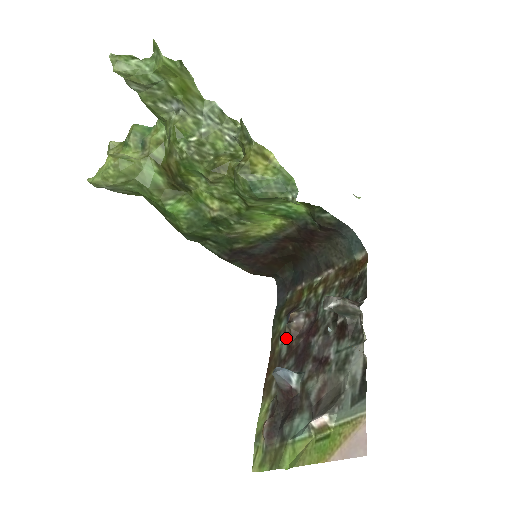
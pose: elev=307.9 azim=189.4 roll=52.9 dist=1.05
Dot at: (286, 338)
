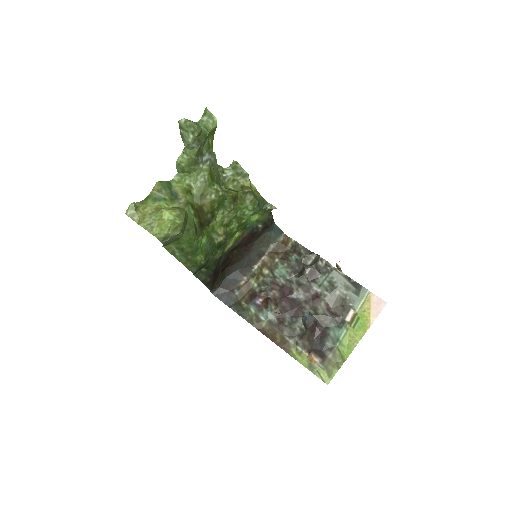
Dot at: (268, 311)
